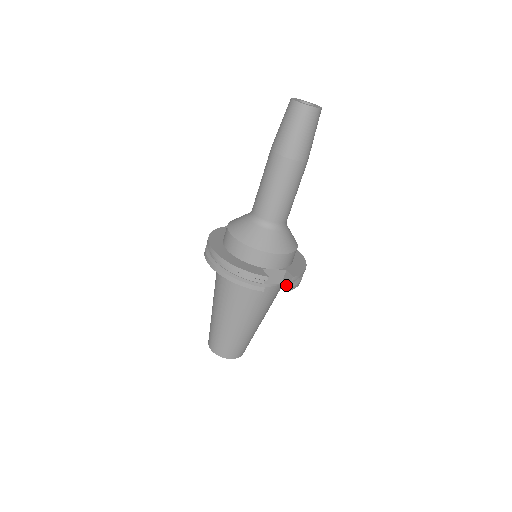
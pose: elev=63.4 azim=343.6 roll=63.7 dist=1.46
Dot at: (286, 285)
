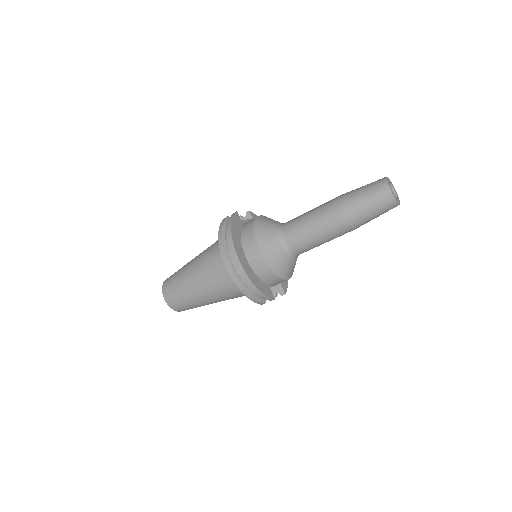
Dot at: (274, 294)
